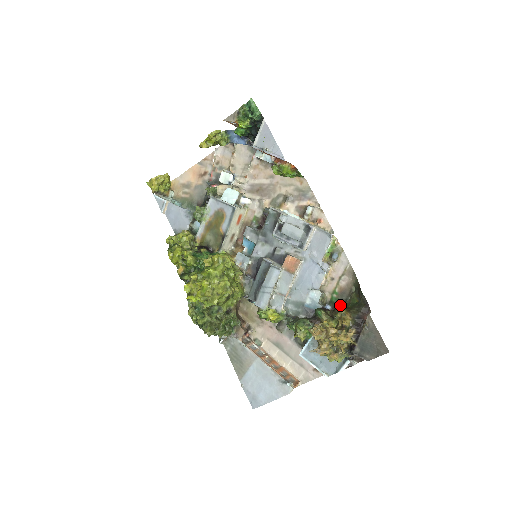
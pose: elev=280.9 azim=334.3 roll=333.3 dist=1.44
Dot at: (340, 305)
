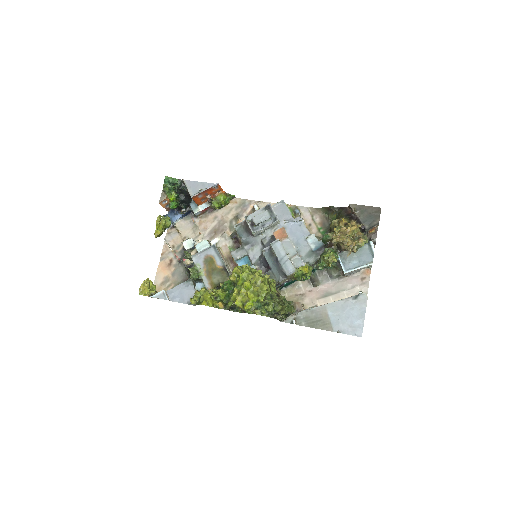
Dot at: (330, 224)
